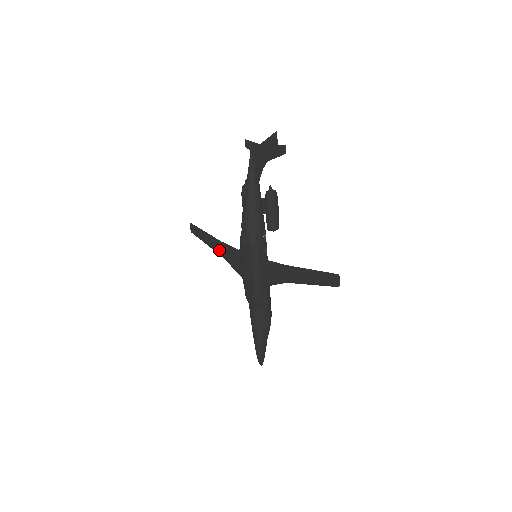
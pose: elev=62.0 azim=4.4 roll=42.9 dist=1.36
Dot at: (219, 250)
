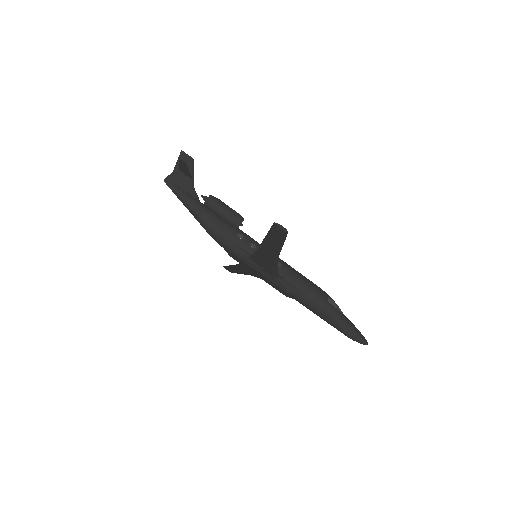
Dot at: (243, 272)
